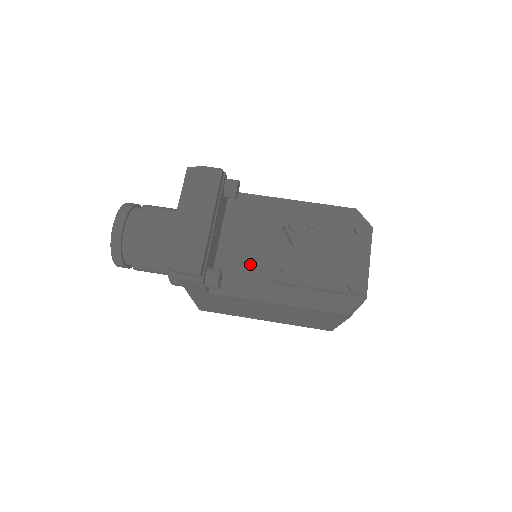
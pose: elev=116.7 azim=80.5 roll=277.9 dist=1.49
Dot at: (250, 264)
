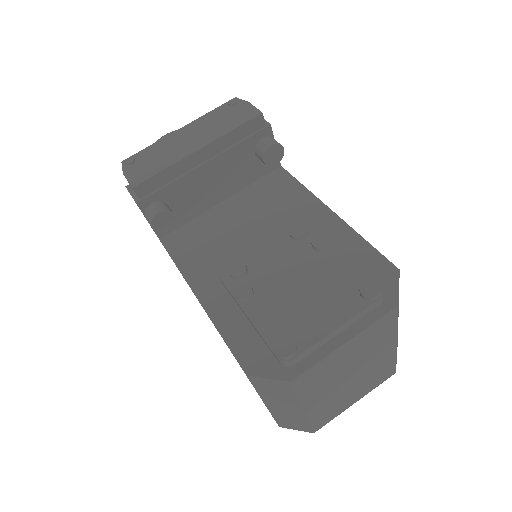
Dot at: (220, 242)
